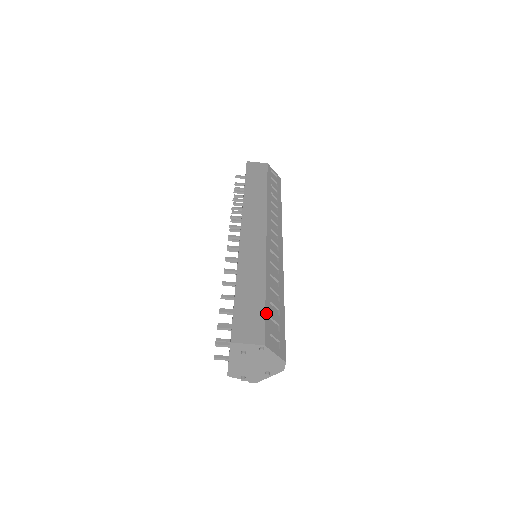
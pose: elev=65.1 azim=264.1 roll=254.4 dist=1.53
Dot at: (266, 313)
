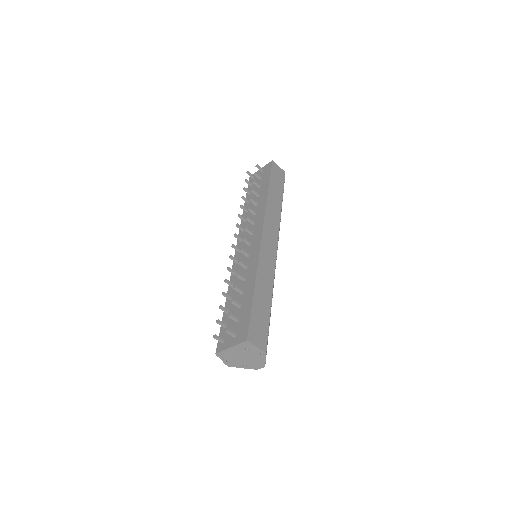
Dot at: occluded
